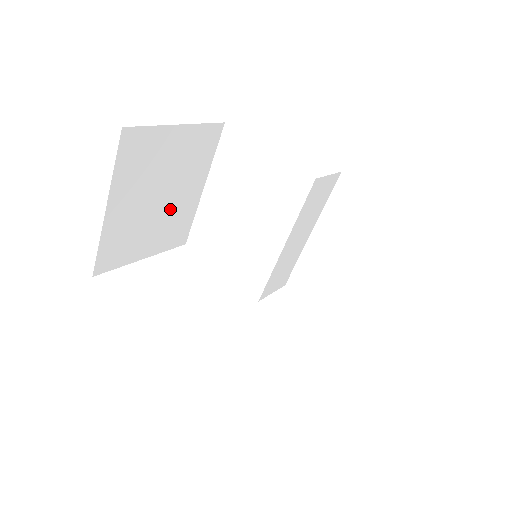
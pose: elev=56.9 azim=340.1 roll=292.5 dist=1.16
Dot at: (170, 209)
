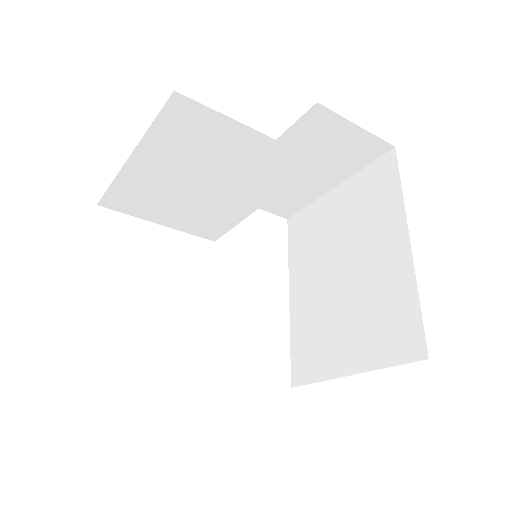
Dot at: occluded
